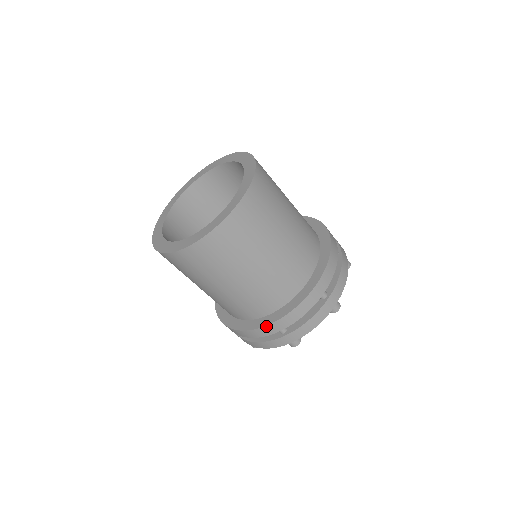
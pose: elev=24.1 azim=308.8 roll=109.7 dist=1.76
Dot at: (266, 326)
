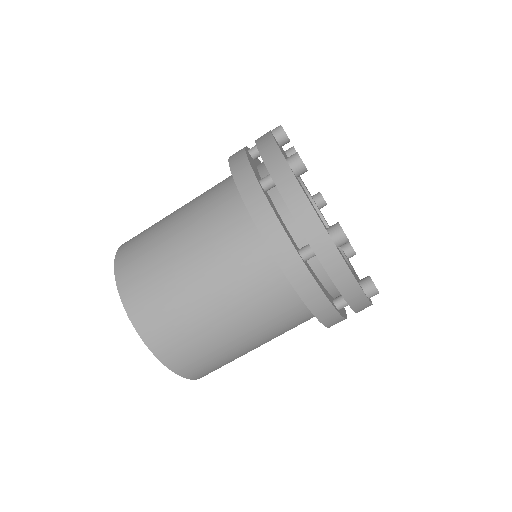
Dot at: occluded
